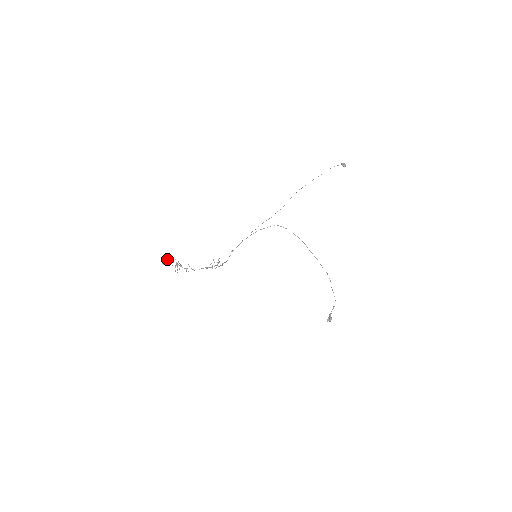
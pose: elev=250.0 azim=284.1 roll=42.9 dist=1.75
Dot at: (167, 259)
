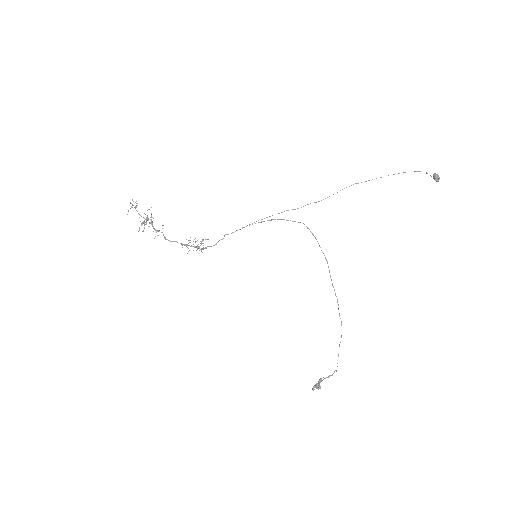
Dot at: (135, 208)
